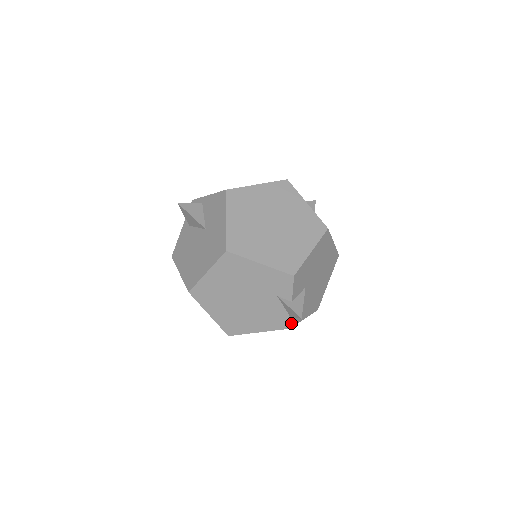
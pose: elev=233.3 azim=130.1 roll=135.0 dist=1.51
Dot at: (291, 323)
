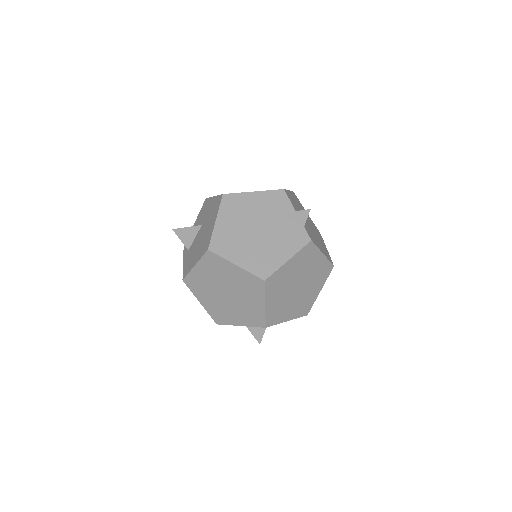
Dot at: (310, 237)
